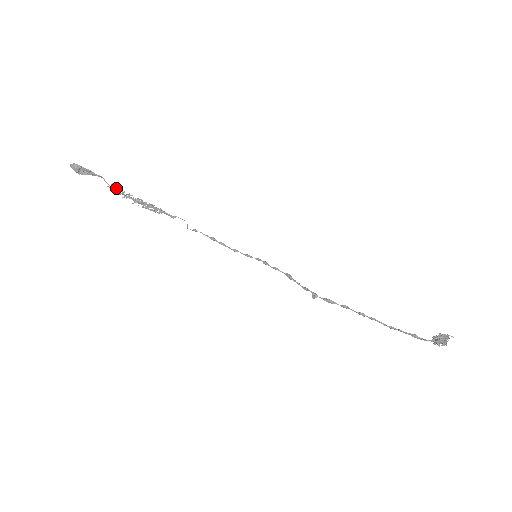
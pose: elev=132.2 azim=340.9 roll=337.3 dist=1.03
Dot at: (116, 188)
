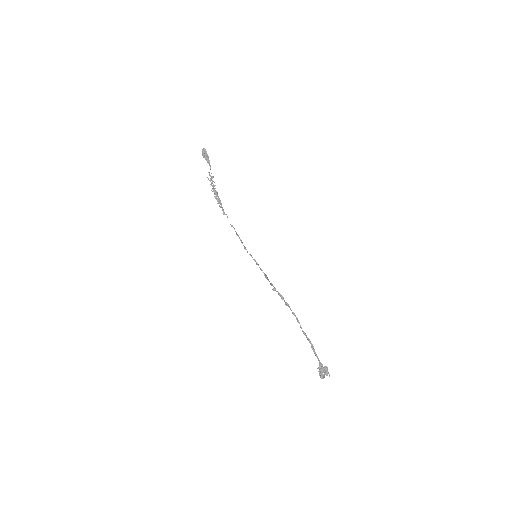
Dot at: (212, 177)
